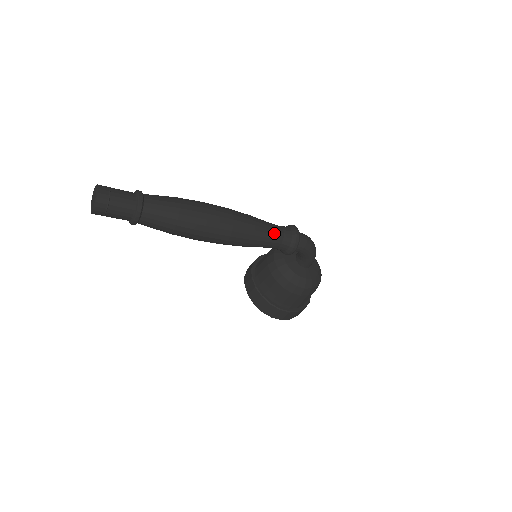
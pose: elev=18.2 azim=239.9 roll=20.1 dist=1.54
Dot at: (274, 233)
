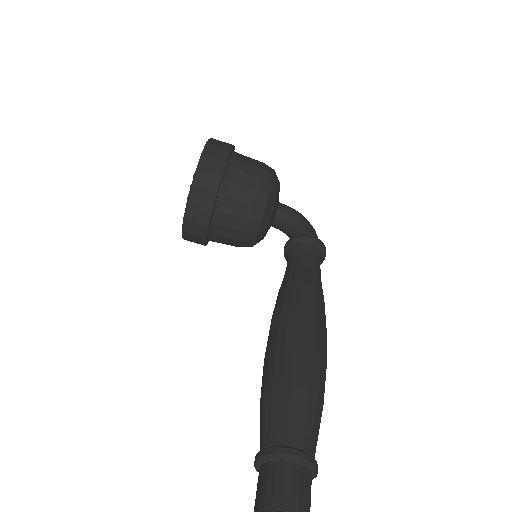
Dot at: occluded
